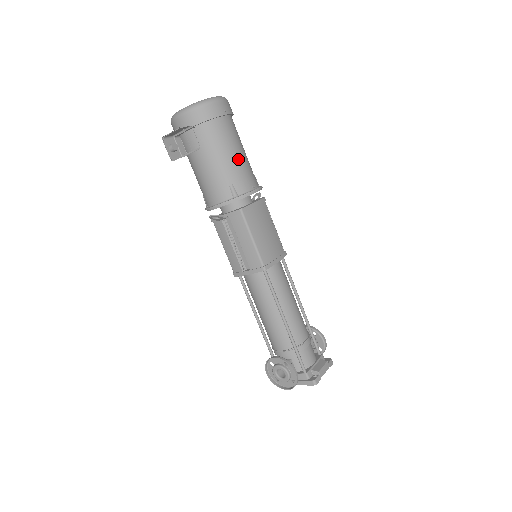
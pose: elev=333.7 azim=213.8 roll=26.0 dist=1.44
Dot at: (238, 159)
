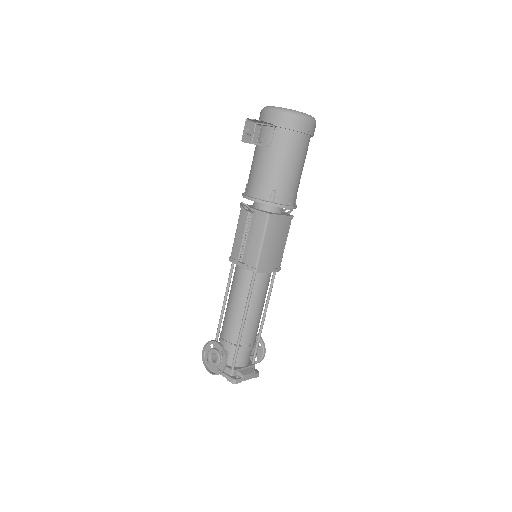
Dot at: (293, 174)
